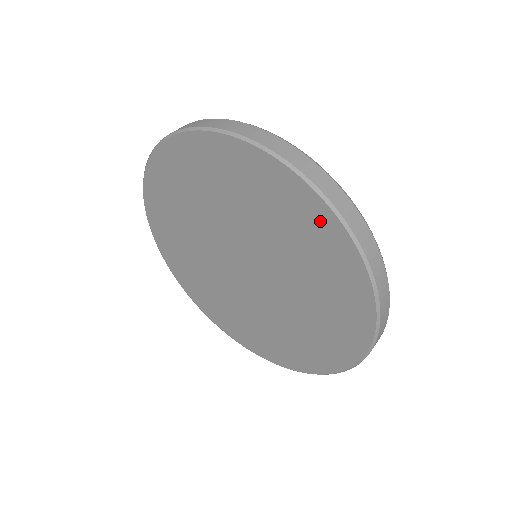
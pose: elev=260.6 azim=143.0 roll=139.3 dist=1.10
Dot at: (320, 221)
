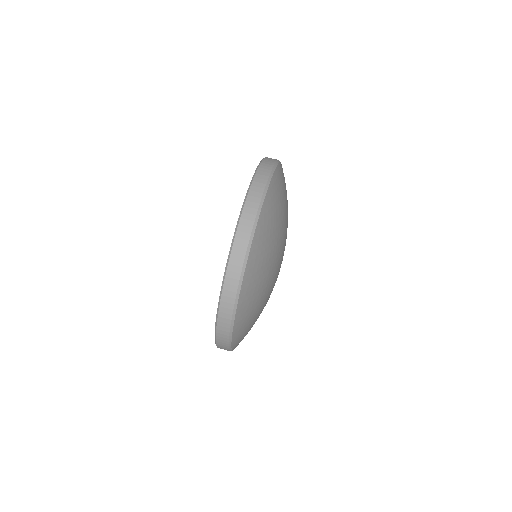
Dot at: occluded
